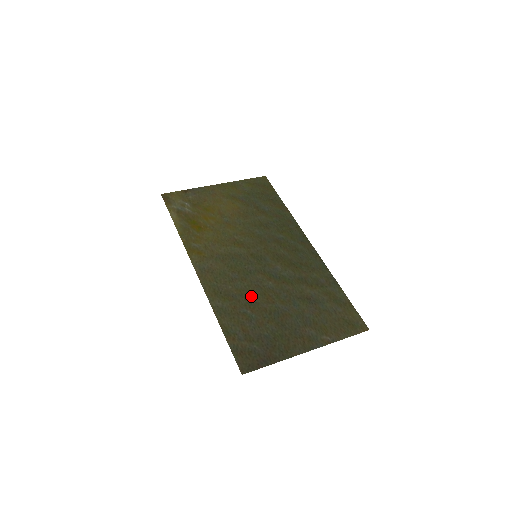
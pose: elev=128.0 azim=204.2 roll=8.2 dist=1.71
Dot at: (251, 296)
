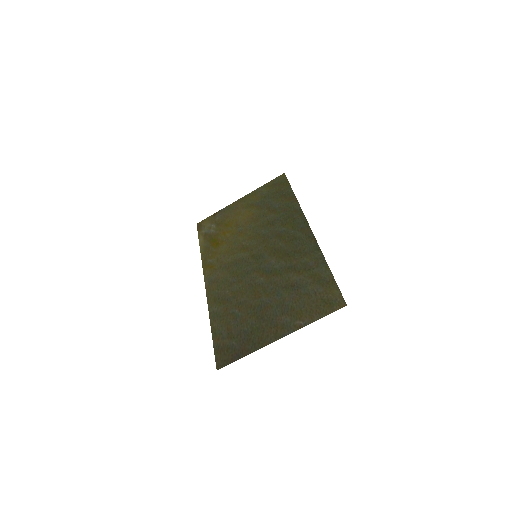
Dot at: (242, 296)
